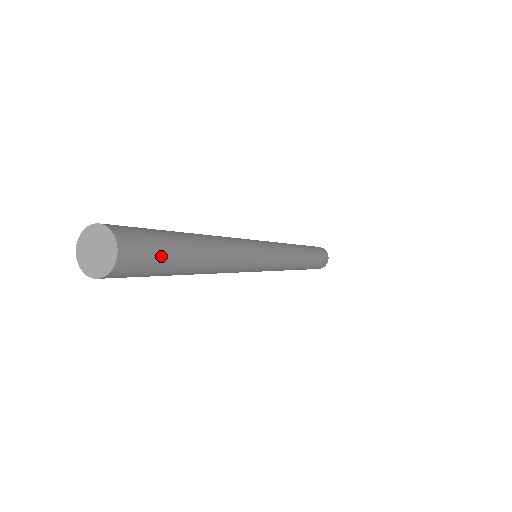
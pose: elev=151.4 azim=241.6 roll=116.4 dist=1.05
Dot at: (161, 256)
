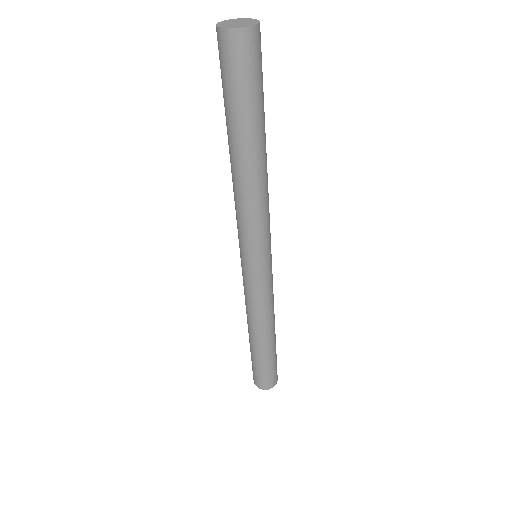
Dot at: (258, 83)
